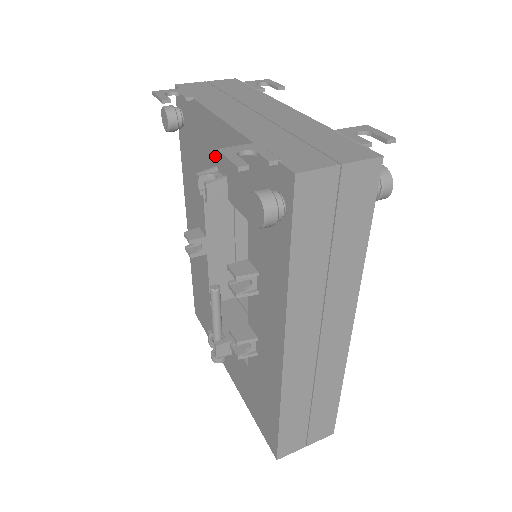
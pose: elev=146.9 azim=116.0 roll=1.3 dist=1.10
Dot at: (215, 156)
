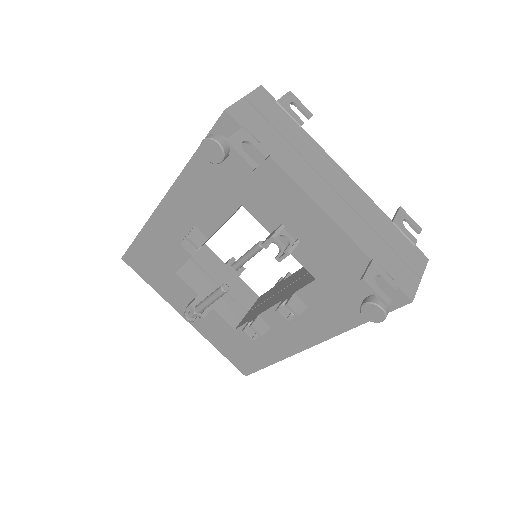
Dot at: (287, 218)
